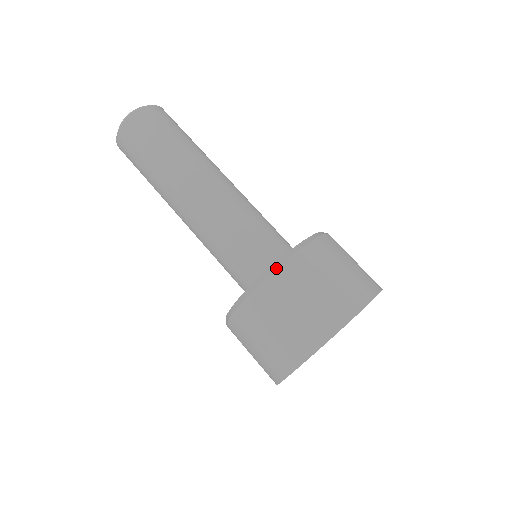
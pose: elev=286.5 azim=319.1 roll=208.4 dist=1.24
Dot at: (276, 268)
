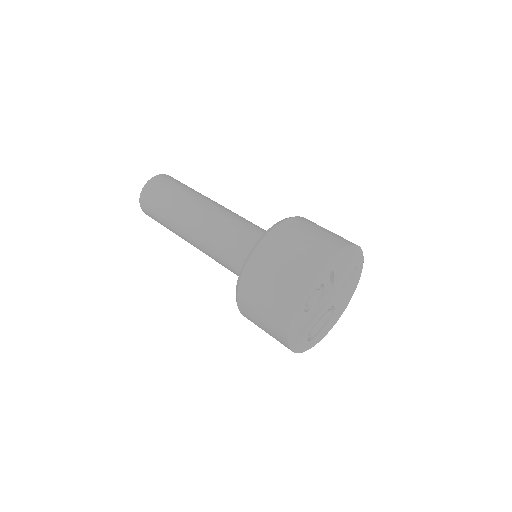
Dot at: occluded
